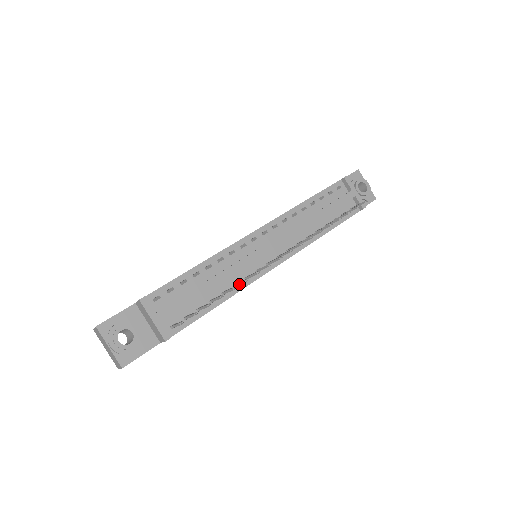
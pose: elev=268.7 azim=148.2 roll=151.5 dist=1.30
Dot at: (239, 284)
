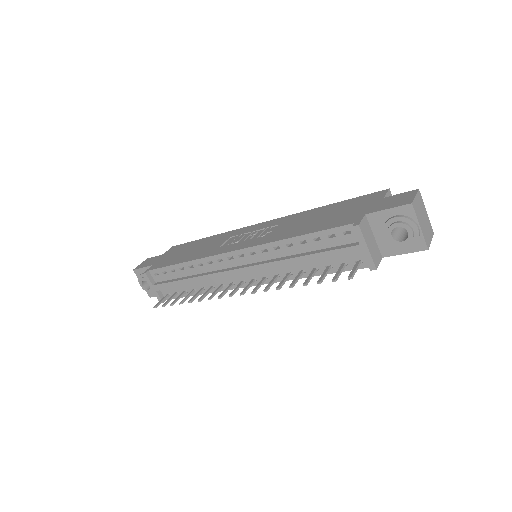
Dot at: (206, 293)
